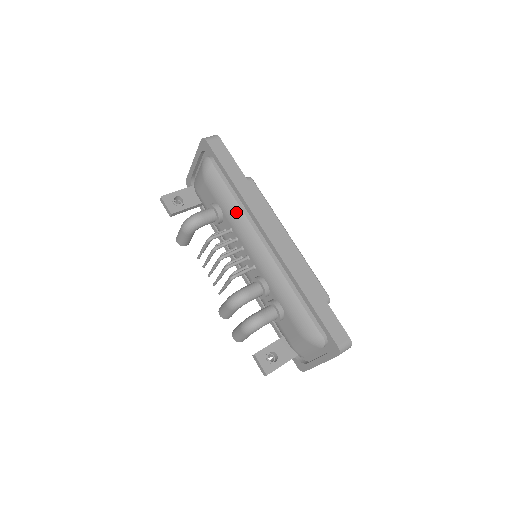
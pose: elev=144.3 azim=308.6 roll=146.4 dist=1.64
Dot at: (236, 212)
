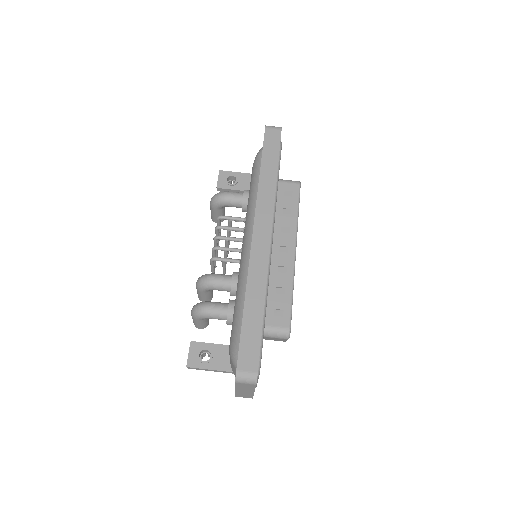
Dot at: (252, 202)
